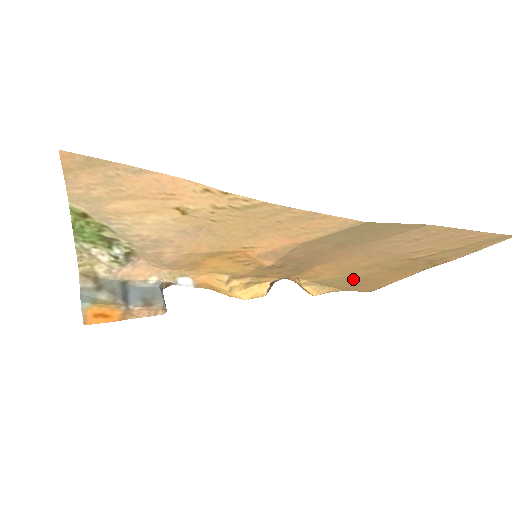
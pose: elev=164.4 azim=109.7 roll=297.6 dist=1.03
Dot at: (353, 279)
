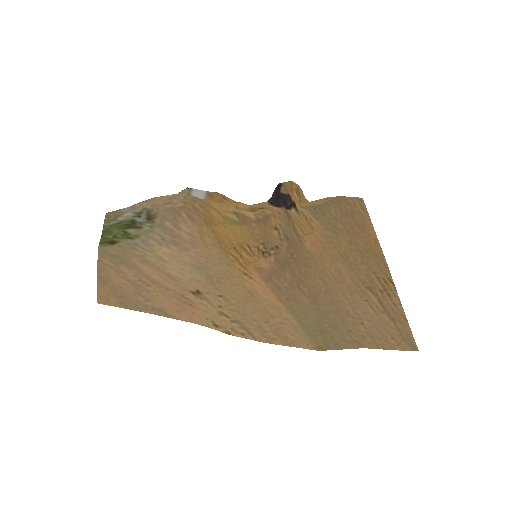
Dot at: (340, 228)
